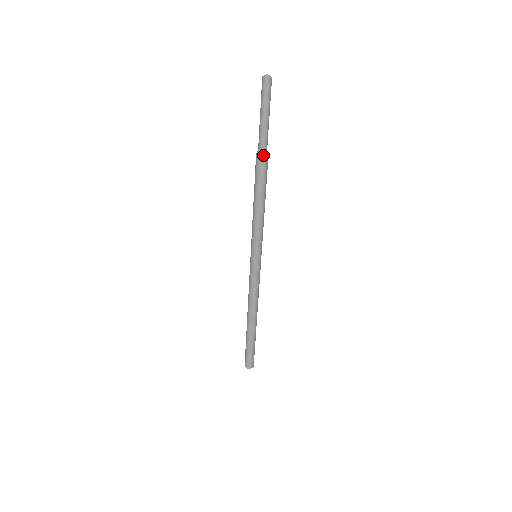
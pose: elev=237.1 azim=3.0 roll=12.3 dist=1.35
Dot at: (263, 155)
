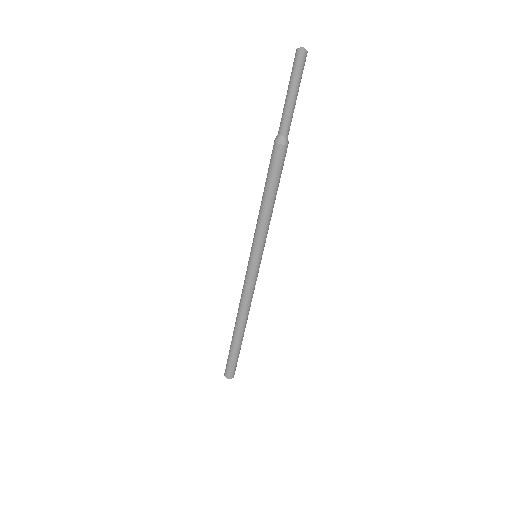
Dot at: (285, 142)
